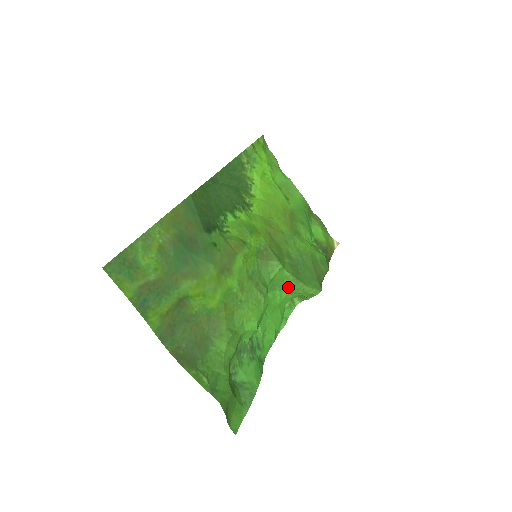
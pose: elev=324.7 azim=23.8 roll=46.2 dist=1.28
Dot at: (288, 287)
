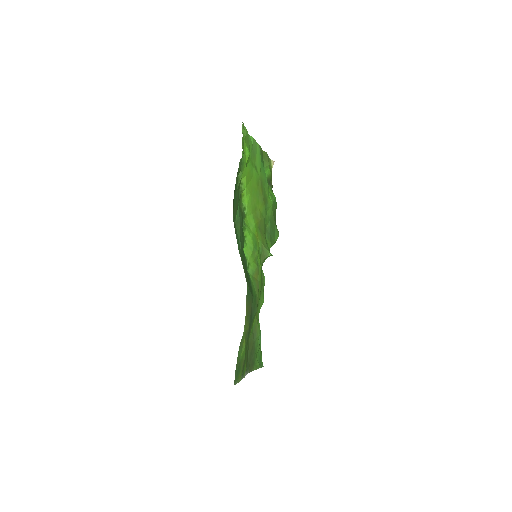
Dot at: occluded
